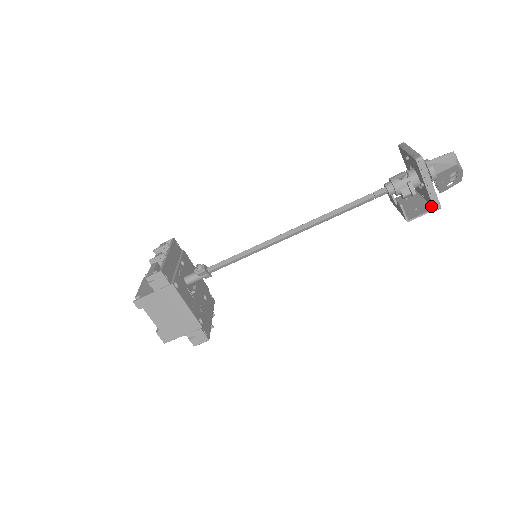
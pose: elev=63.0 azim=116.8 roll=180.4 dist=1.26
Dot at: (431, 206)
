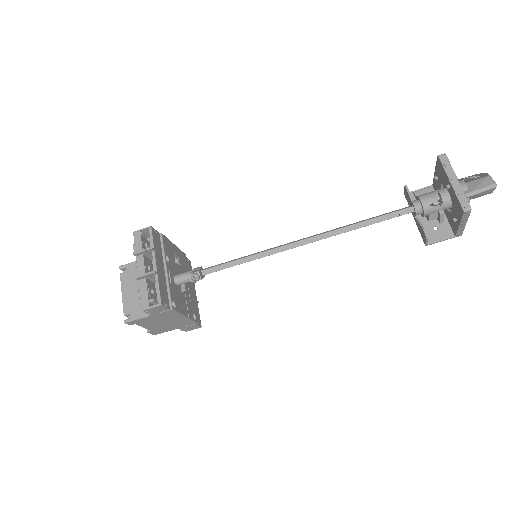
Dot at: (452, 231)
